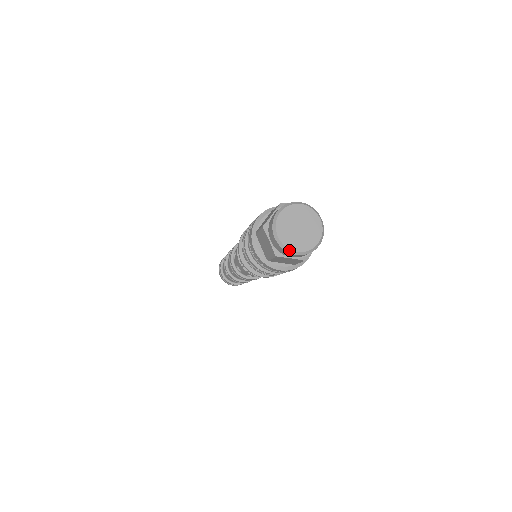
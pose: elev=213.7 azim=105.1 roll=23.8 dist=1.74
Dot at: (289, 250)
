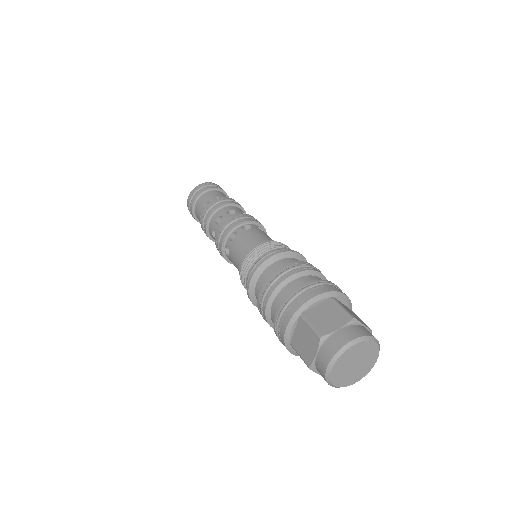
Dot at: (330, 382)
